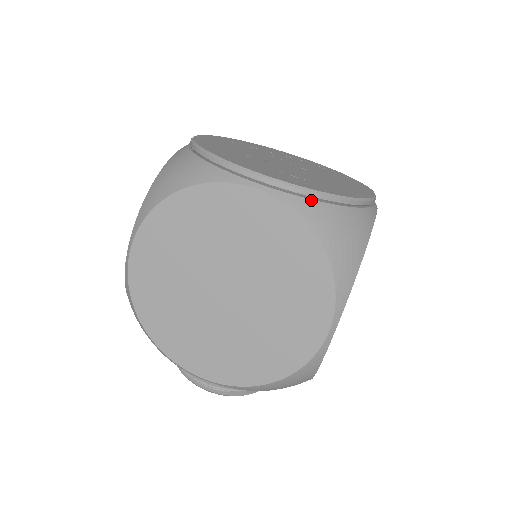
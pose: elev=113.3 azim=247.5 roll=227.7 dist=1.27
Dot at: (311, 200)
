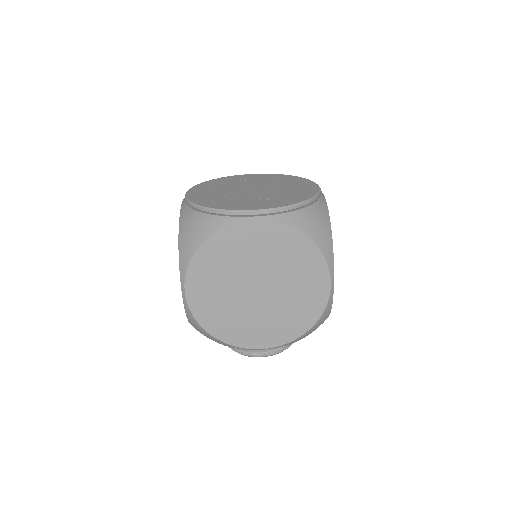
Dot at: (289, 212)
